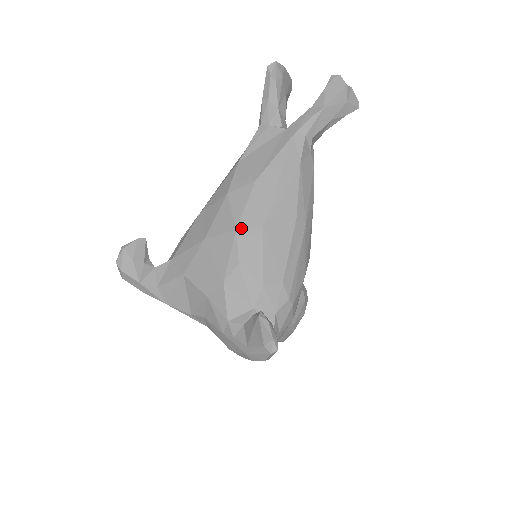
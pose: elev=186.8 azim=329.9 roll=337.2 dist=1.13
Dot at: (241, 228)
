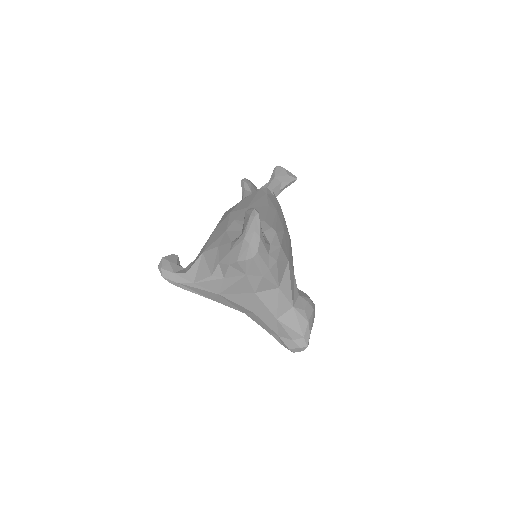
Dot at: (233, 211)
